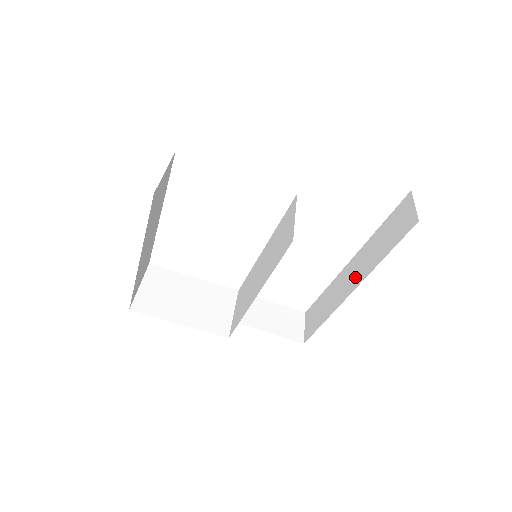
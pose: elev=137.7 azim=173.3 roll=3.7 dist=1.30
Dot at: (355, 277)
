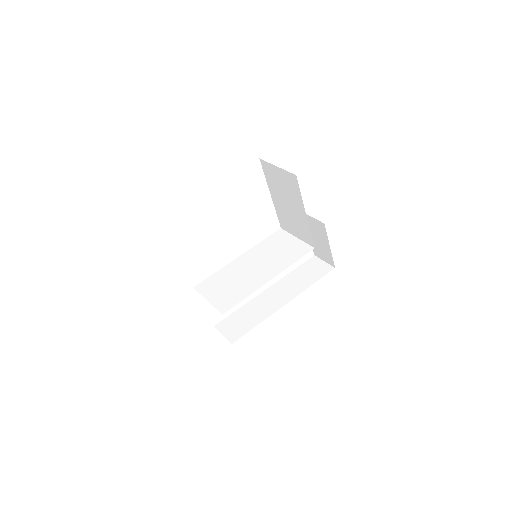
Dot at: (283, 296)
